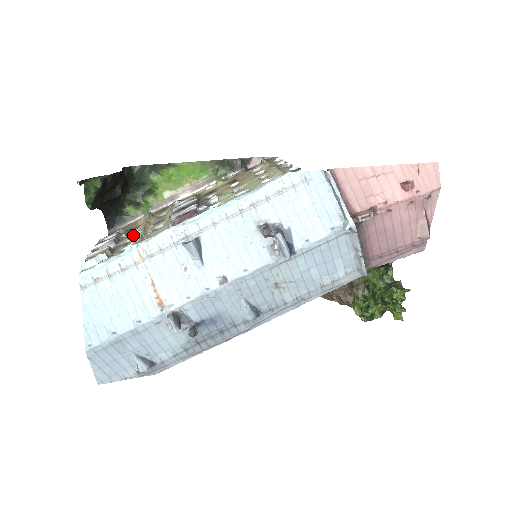
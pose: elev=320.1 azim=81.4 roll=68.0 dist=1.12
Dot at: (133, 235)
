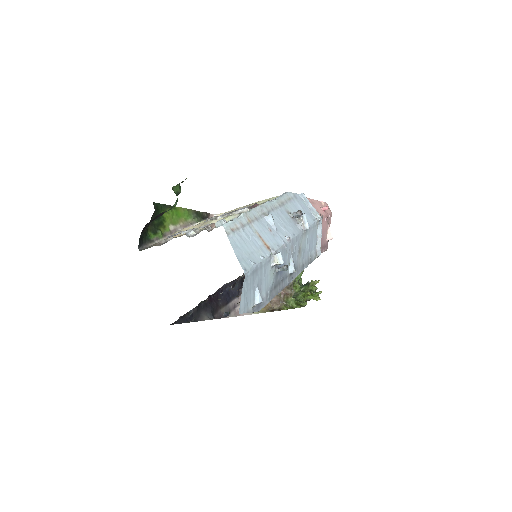
Dot at: occluded
